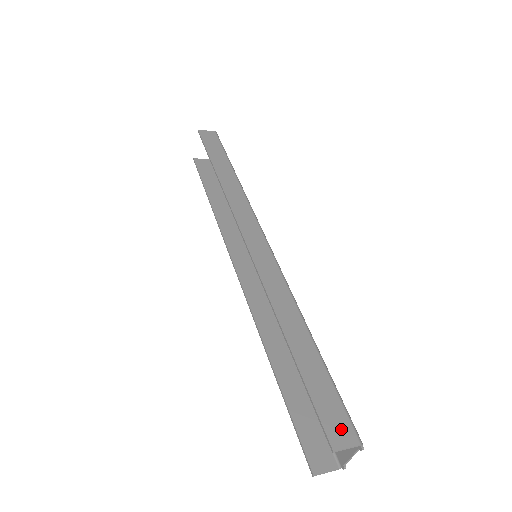
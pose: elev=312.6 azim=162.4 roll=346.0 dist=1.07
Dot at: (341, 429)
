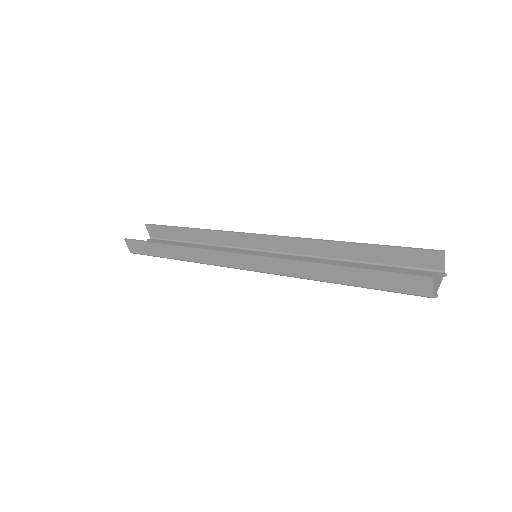
Dot at: (431, 260)
